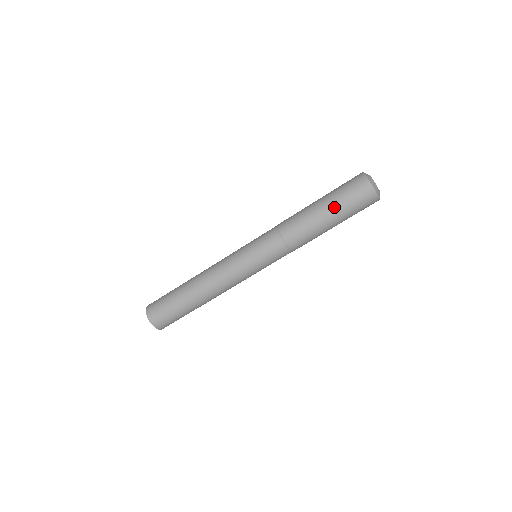
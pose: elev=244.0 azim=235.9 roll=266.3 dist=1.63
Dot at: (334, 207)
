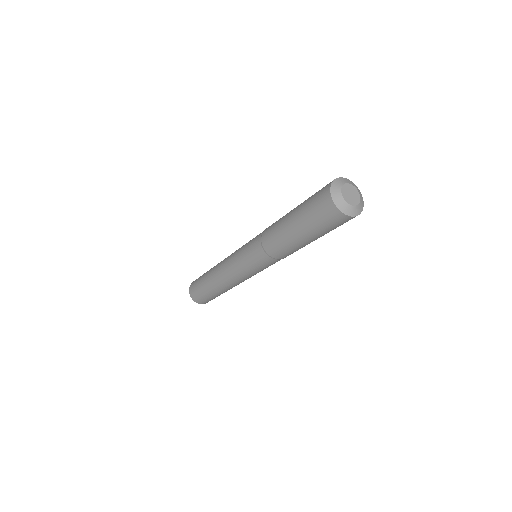
Dot at: (317, 236)
